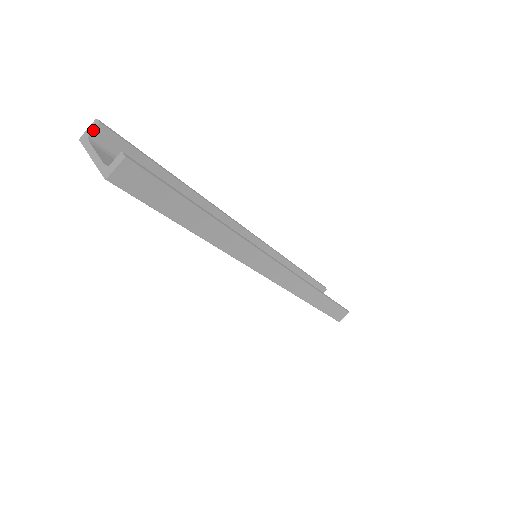
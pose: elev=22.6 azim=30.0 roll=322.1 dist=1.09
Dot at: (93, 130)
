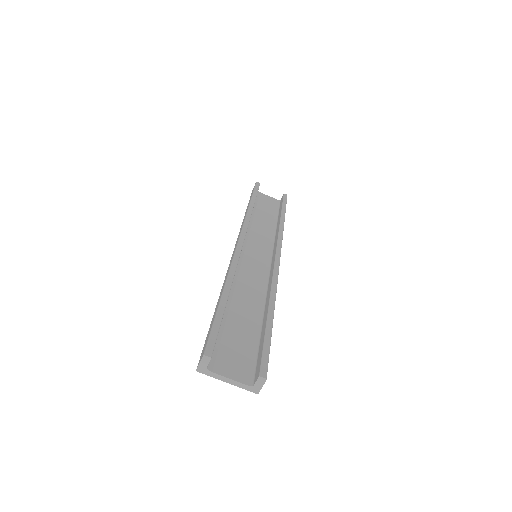
Dot at: (208, 364)
